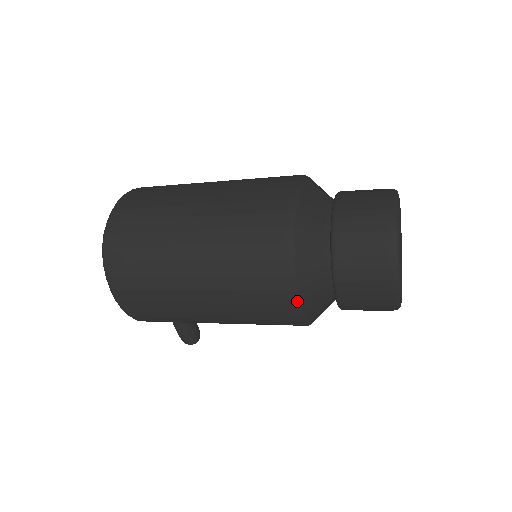
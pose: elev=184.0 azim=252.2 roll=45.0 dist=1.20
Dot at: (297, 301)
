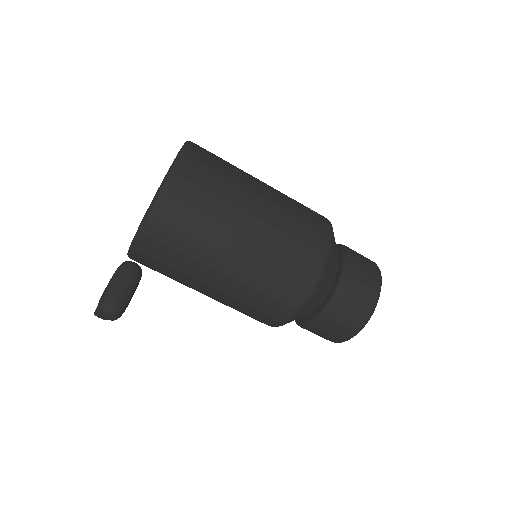
Dot at: (330, 244)
